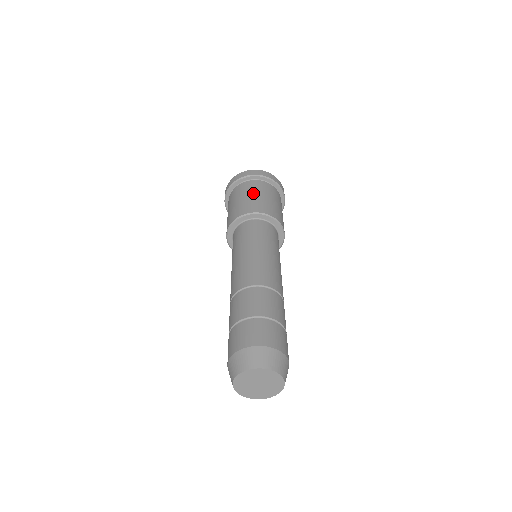
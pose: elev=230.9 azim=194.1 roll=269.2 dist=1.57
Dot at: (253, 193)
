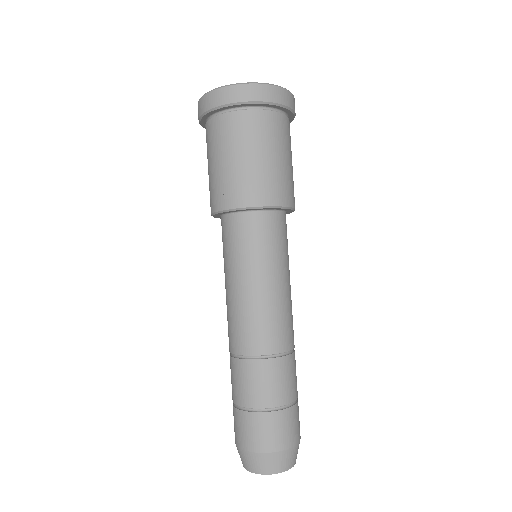
Dot at: (232, 154)
